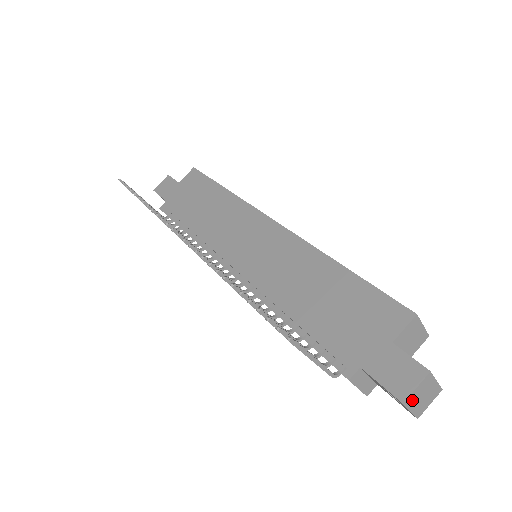
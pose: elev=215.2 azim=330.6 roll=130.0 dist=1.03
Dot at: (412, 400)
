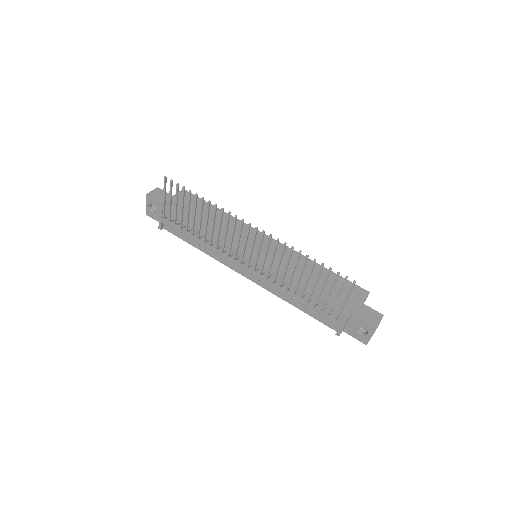
Dot at: occluded
